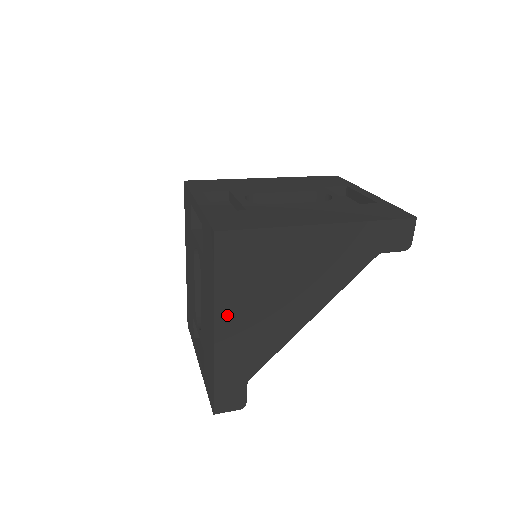
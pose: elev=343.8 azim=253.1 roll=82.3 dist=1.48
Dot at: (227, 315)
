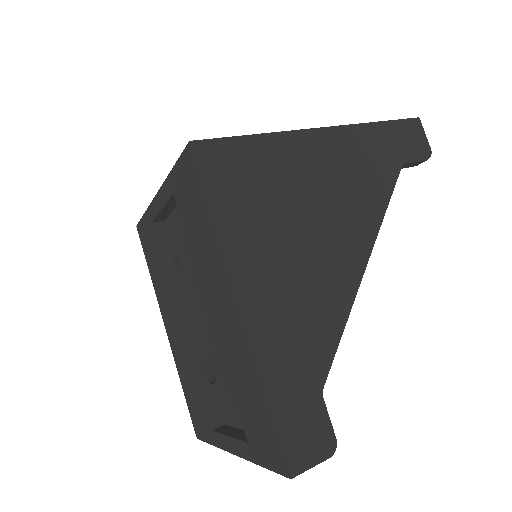
Dot at: (249, 270)
